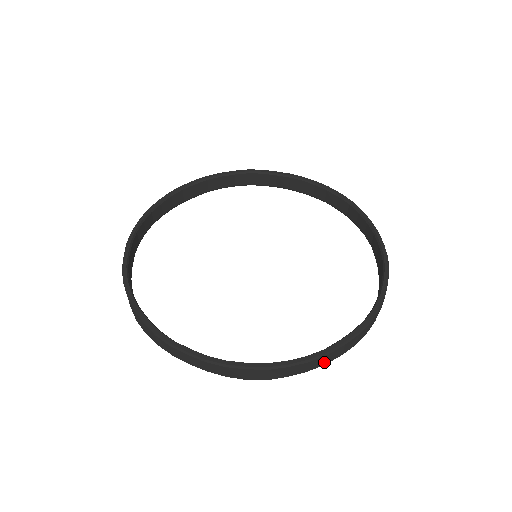
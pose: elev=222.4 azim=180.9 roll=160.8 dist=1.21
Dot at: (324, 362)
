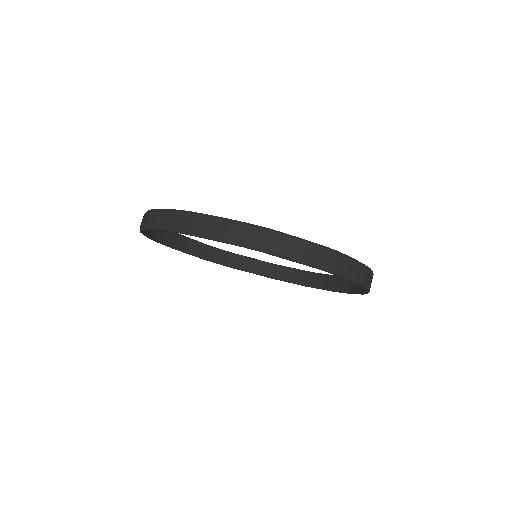
Dot at: (370, 284)
